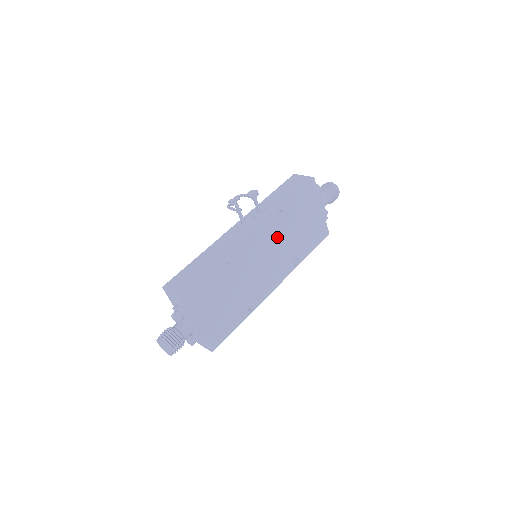
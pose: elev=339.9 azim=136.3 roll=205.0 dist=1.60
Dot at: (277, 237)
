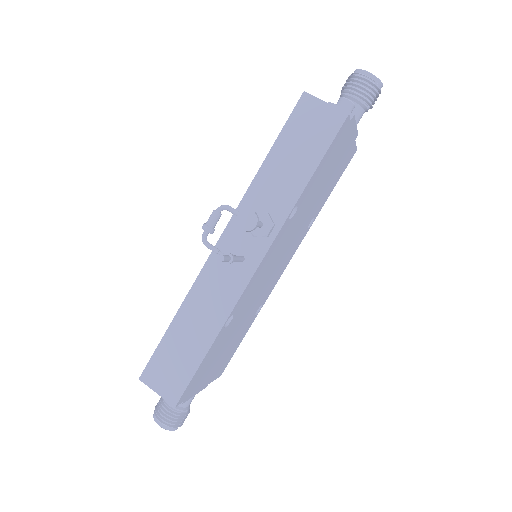
Dot at: (288, 234)
